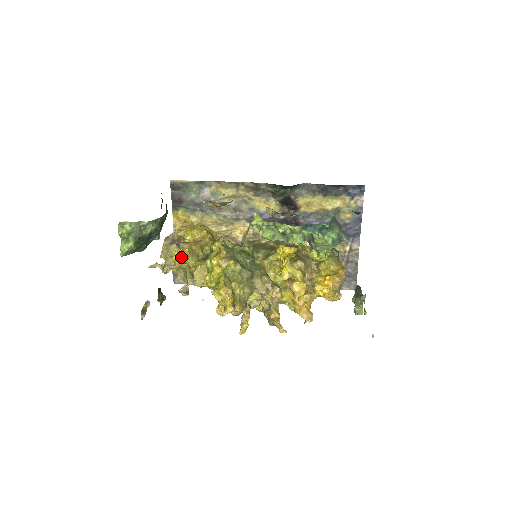
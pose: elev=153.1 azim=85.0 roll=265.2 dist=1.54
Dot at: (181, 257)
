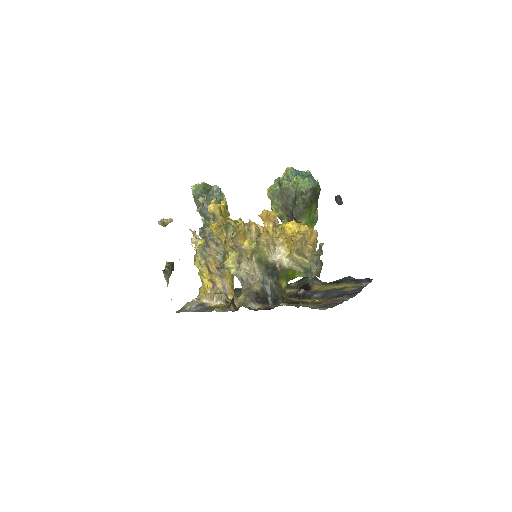
Dot at: occluded
